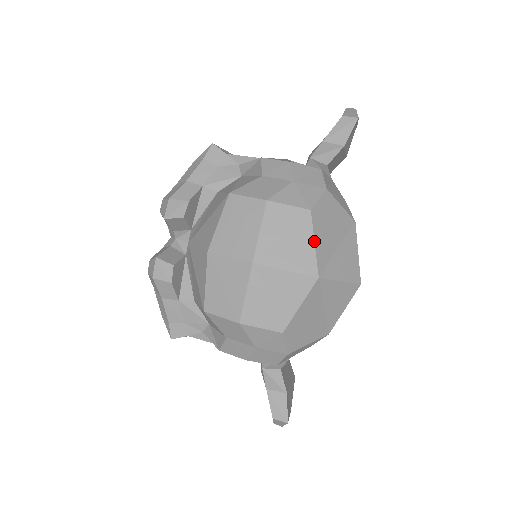
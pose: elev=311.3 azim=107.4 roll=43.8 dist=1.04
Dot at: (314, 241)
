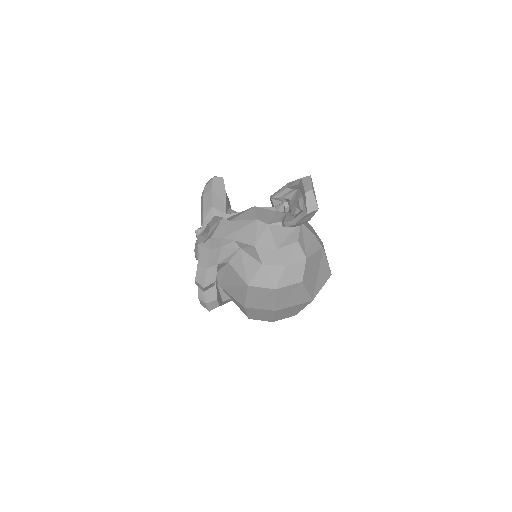
Dot at: (307, 291)
